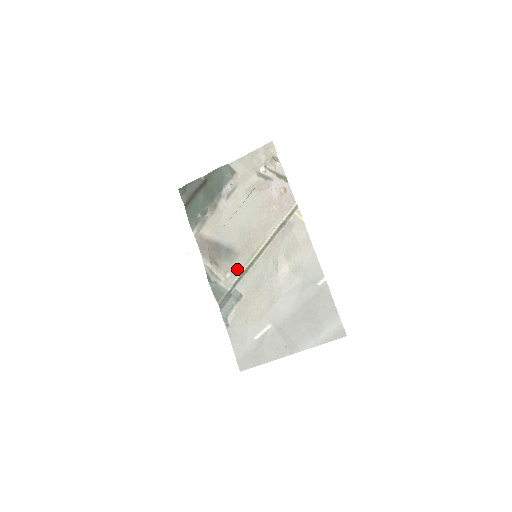
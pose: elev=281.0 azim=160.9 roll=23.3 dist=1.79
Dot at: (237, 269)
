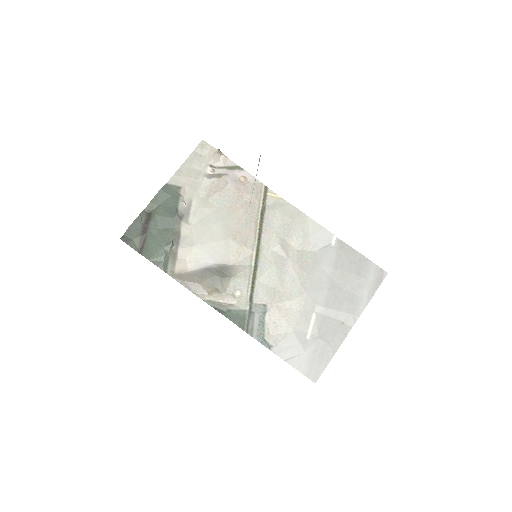
Dot at: (244, 282)
